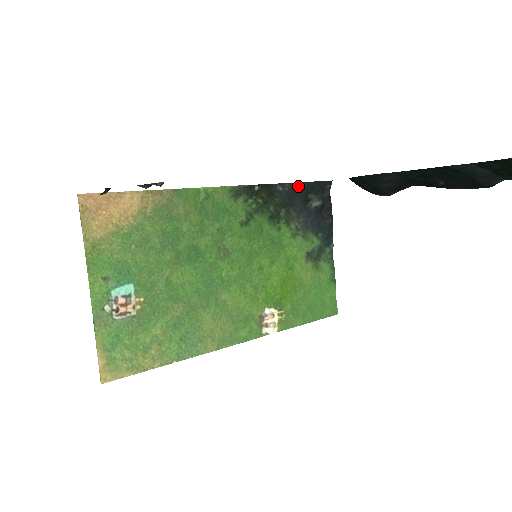
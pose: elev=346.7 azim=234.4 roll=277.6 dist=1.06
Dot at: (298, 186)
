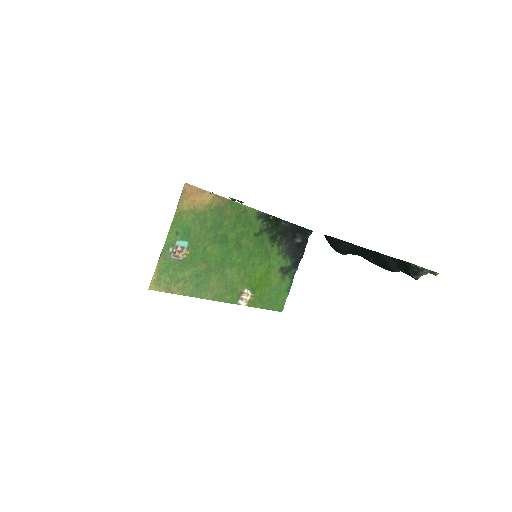
Dot at: (293, 226)
